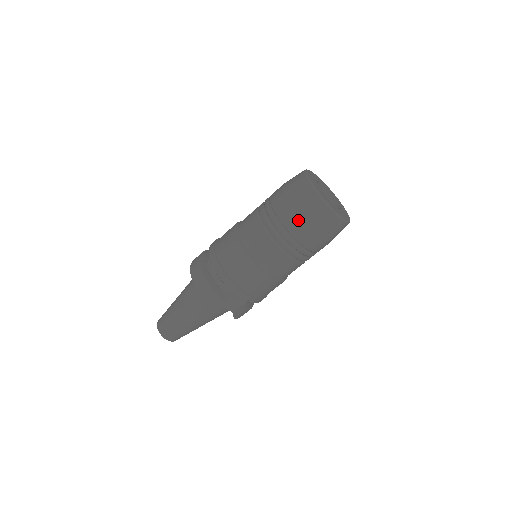
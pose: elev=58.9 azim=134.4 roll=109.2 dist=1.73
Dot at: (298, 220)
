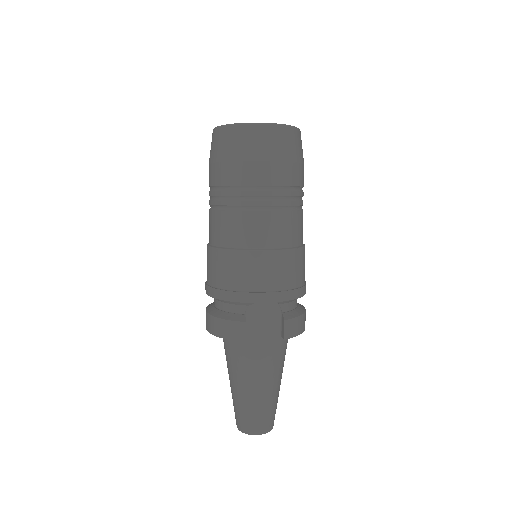
Dot at: (229, 166)
